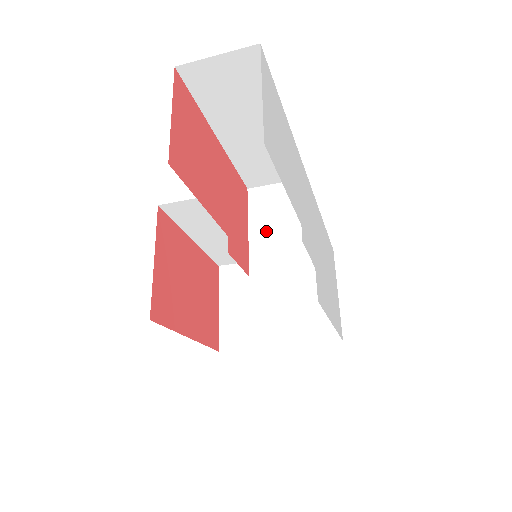
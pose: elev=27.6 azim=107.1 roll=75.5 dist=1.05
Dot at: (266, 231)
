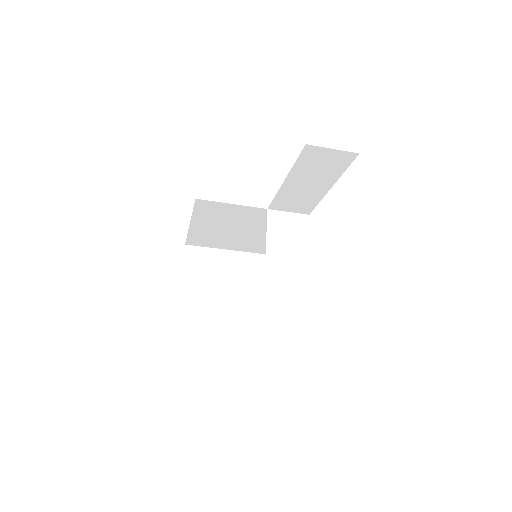
Dot at: (279, 244)
